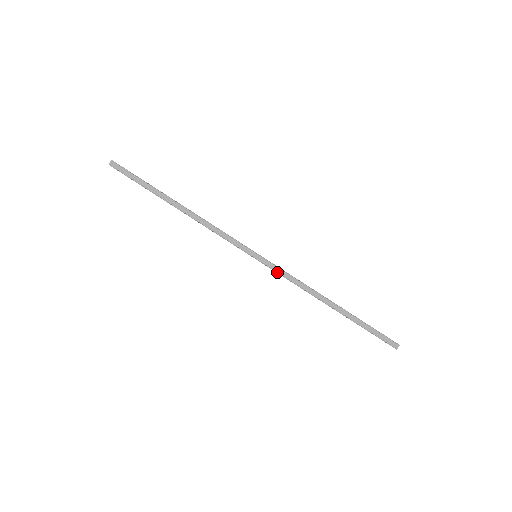
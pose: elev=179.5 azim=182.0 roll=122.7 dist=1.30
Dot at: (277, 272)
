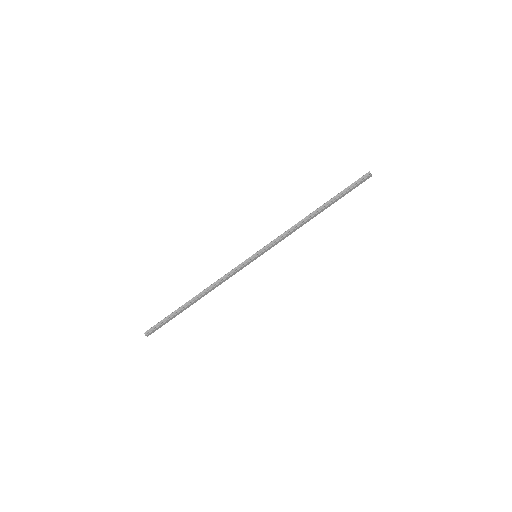
Dot at: occluded
